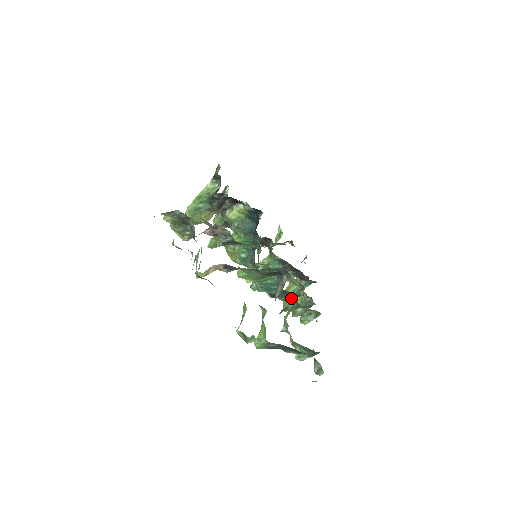
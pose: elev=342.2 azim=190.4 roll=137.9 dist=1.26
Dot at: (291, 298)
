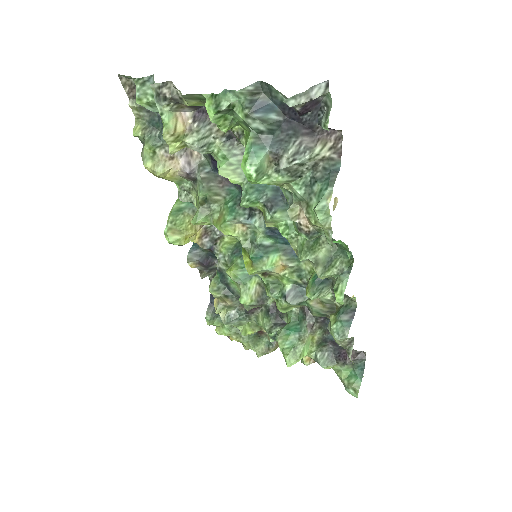
Dot at: occluded
